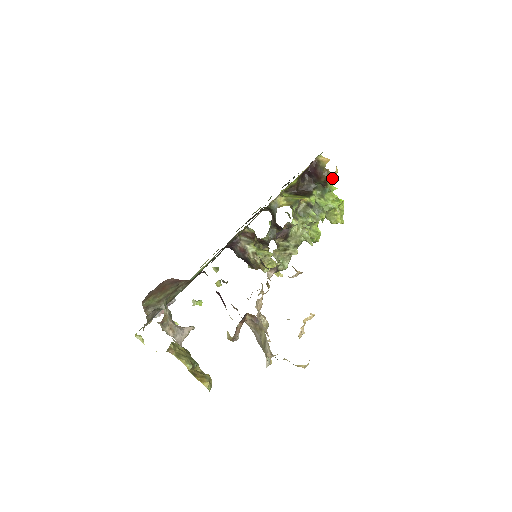
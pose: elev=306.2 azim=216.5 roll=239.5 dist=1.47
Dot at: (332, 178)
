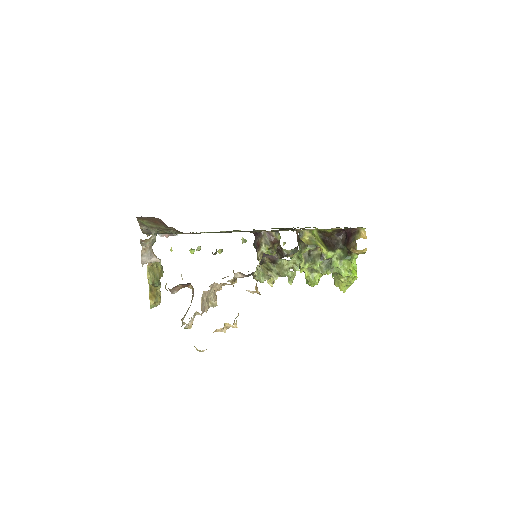
Dot at: (356, 252)
